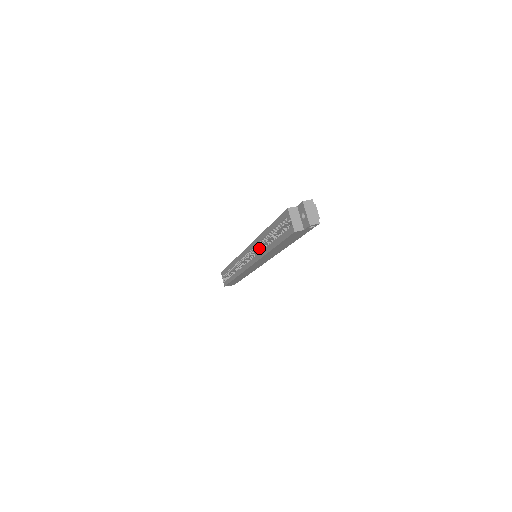
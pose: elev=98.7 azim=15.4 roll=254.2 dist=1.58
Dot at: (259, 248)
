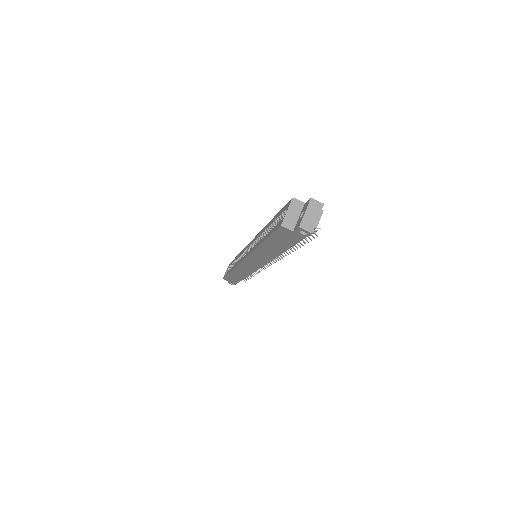
Dot at: occluded
